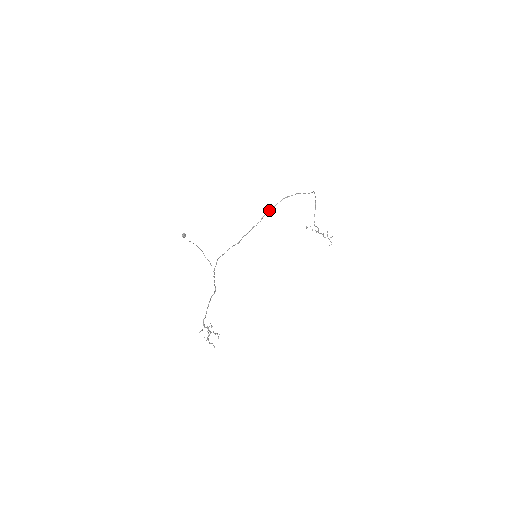
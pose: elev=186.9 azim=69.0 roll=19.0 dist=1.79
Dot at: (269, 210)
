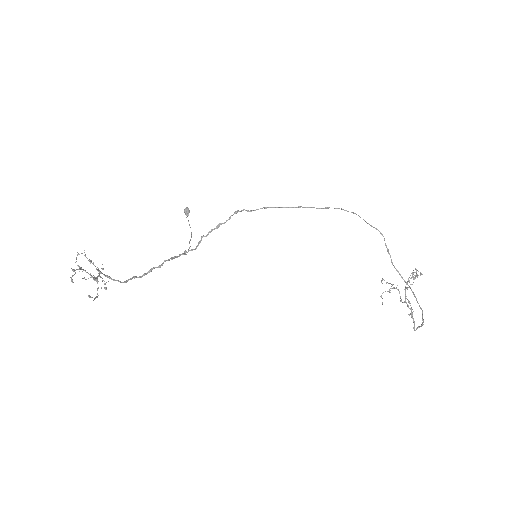
Dot at: (296, 207)
